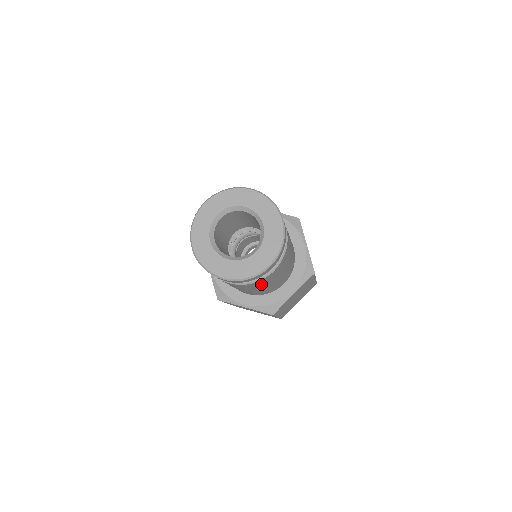
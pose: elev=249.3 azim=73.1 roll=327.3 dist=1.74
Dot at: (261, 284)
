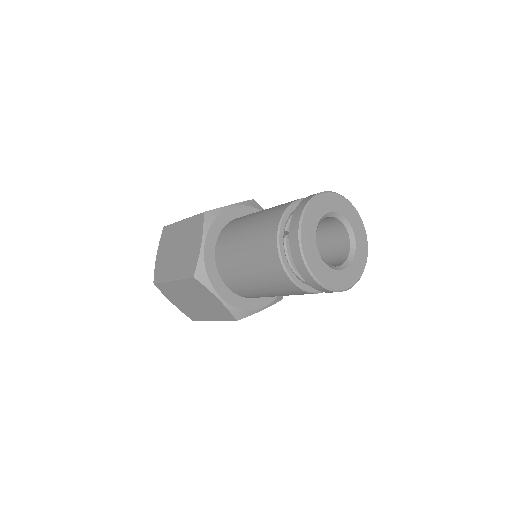
Dot at: (296, 294)
